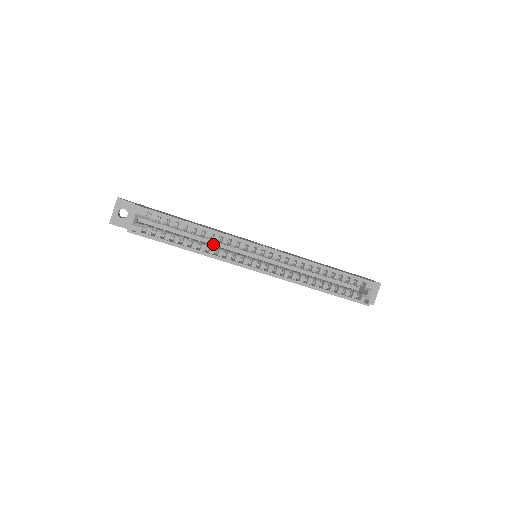
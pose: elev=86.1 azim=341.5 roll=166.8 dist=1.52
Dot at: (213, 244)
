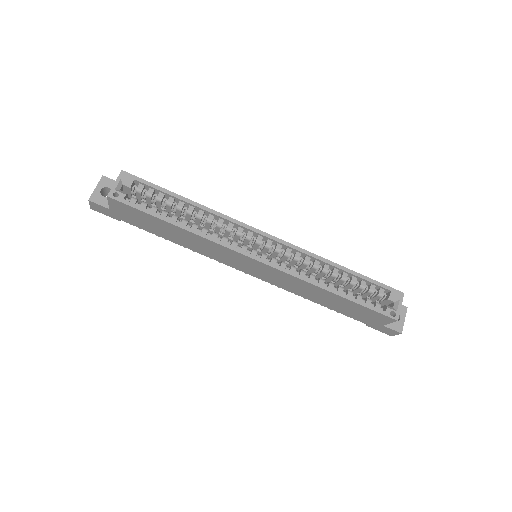
Dot at: occluded
